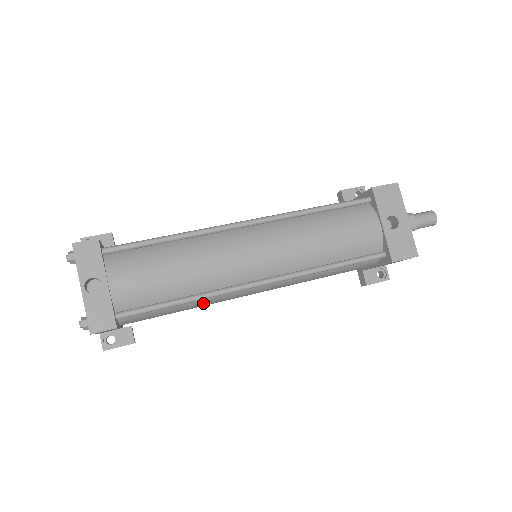
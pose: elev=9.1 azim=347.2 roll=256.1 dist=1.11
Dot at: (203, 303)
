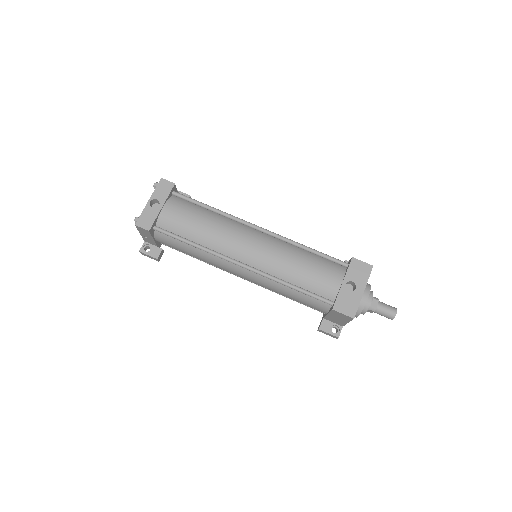
Dot at: (204, 257)
